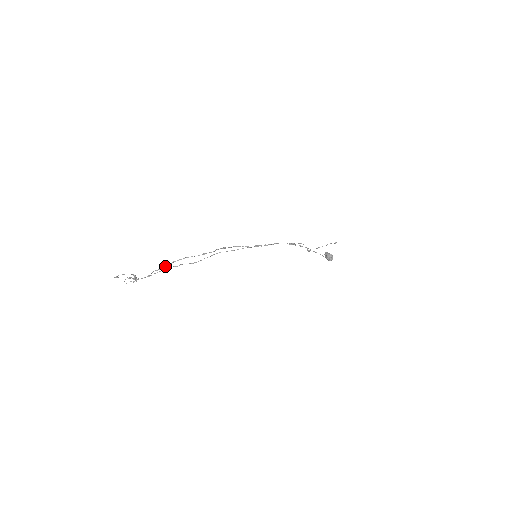
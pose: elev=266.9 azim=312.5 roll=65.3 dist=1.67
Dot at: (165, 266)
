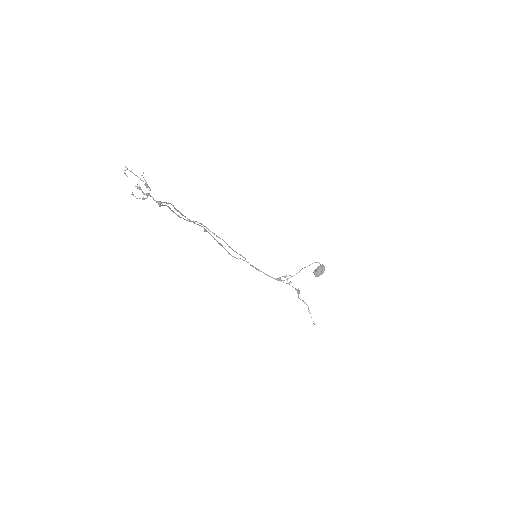
Dot at: (172, 211)
